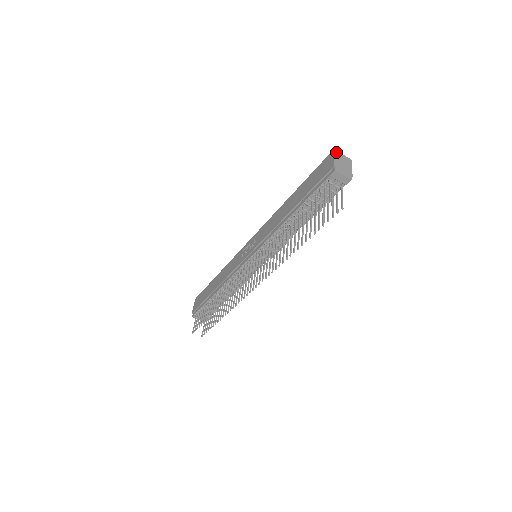
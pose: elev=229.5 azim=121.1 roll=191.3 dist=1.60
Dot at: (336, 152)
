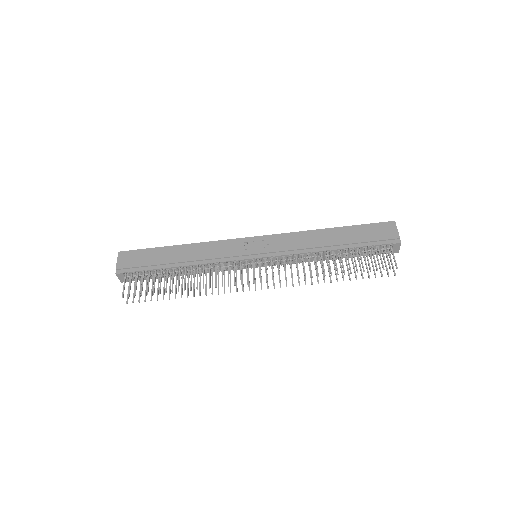
Dot at: (395, 224)
